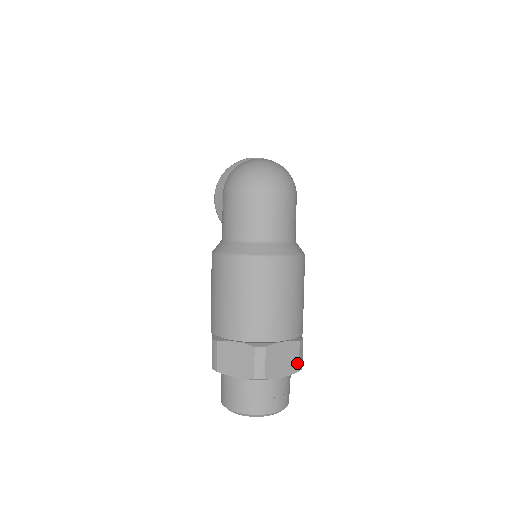
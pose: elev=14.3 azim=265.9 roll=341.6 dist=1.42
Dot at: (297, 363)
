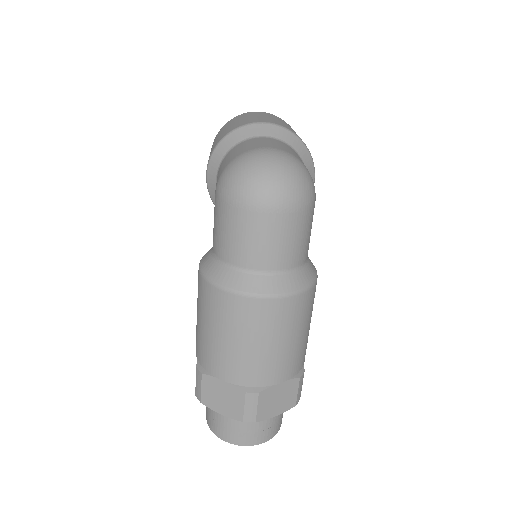
Dot at: (295, 398)
